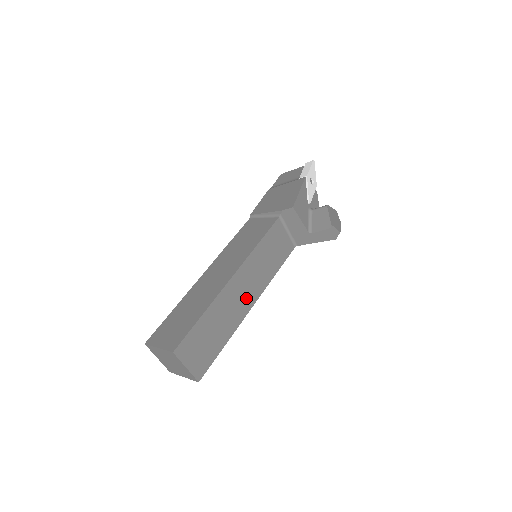
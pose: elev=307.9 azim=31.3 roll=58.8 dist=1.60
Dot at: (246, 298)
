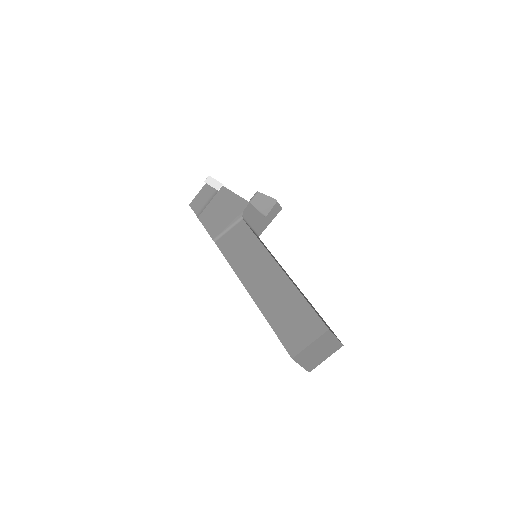
Dot at: occluded
